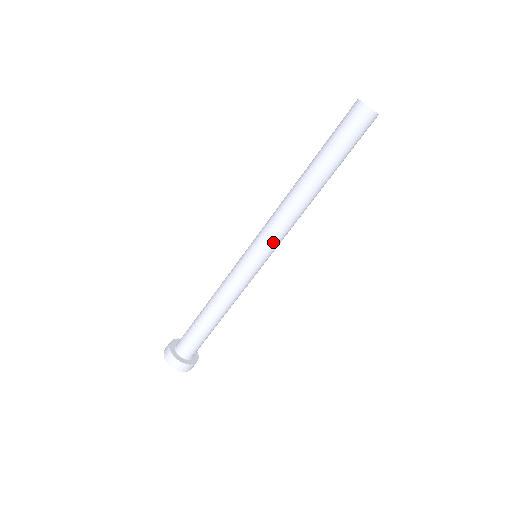
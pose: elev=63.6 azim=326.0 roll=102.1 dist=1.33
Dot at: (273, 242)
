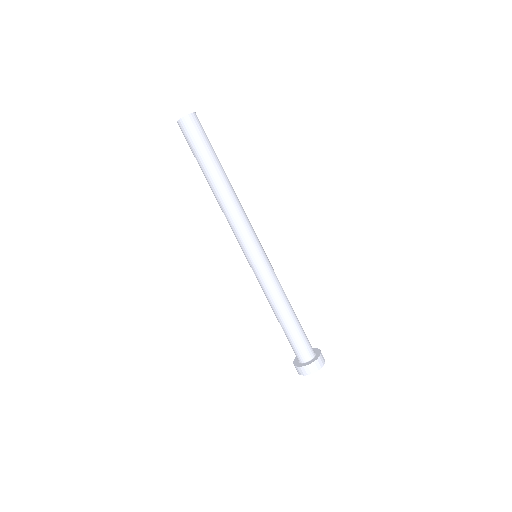
Dot at: (240, 241)
